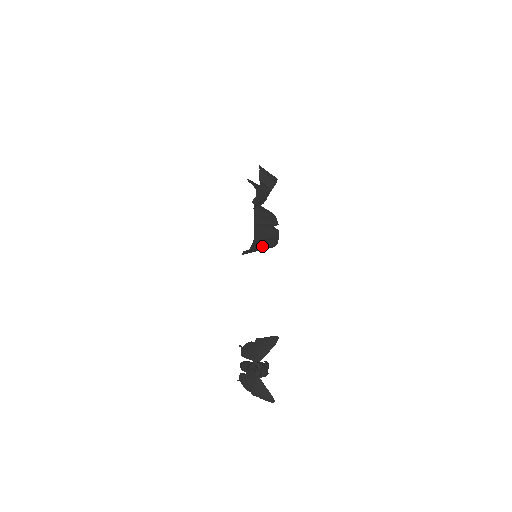
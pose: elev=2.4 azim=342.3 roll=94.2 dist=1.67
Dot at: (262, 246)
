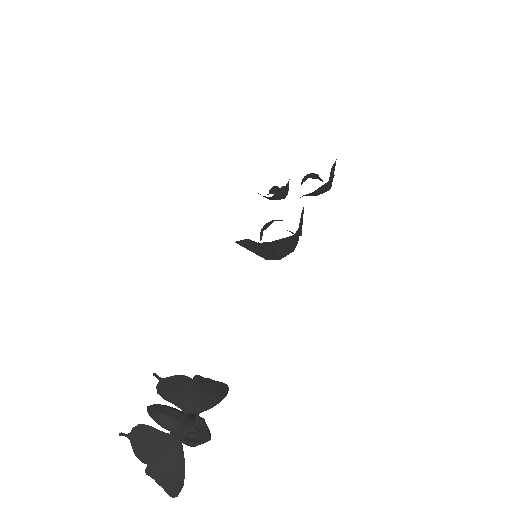
Dot at: (277, 248)
